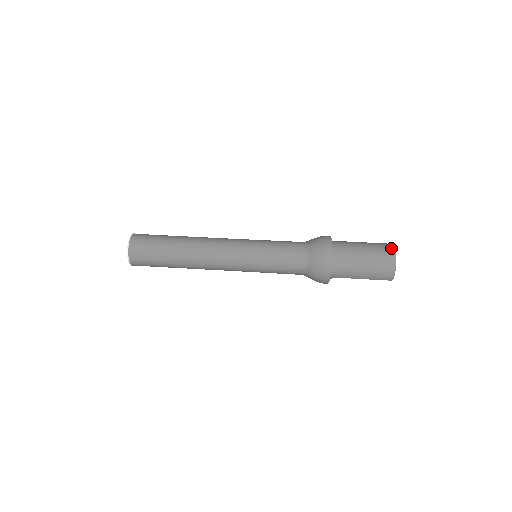
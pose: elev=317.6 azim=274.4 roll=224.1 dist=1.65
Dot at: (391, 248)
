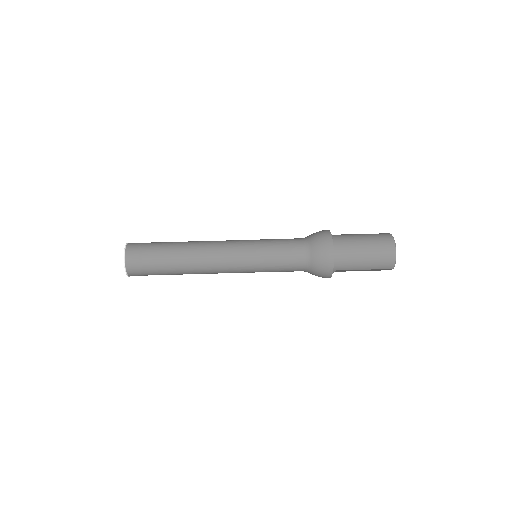
Dot at: (389, 236)
